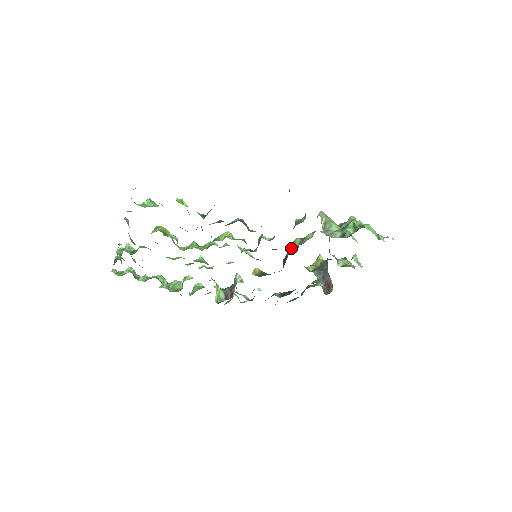
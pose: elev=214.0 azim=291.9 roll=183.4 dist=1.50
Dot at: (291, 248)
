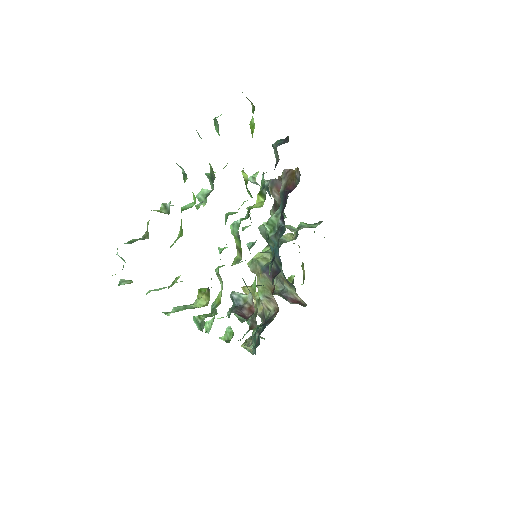
Dot at: (262, 260)
